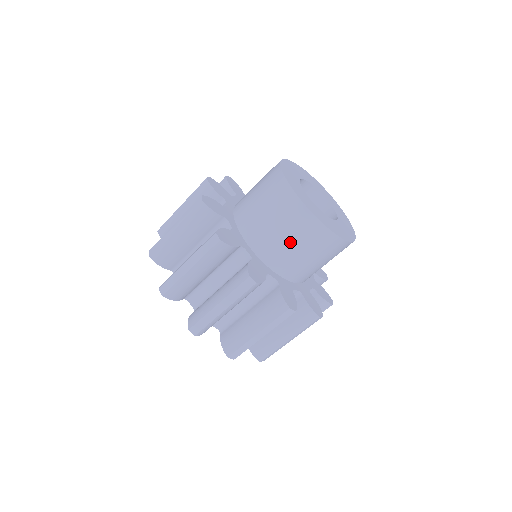
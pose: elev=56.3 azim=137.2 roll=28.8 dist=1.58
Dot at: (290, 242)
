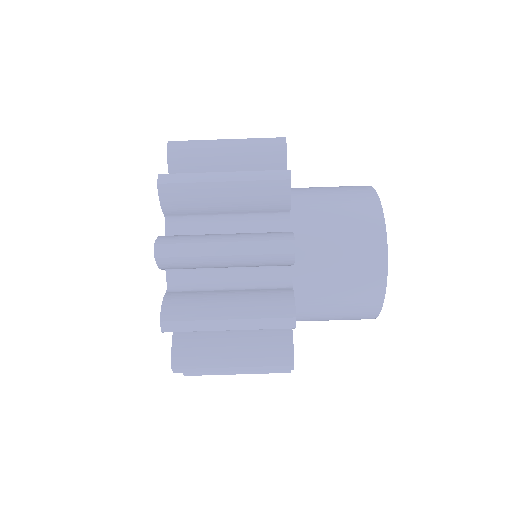
Dot at: (336, 217)
